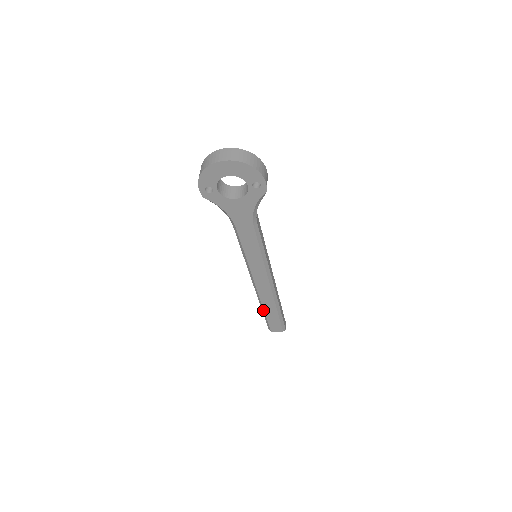
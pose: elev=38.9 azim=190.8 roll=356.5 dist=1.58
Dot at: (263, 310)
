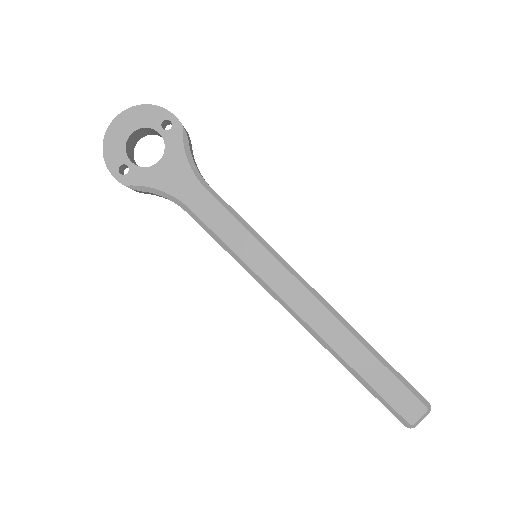
Dot at: (350, 368)
